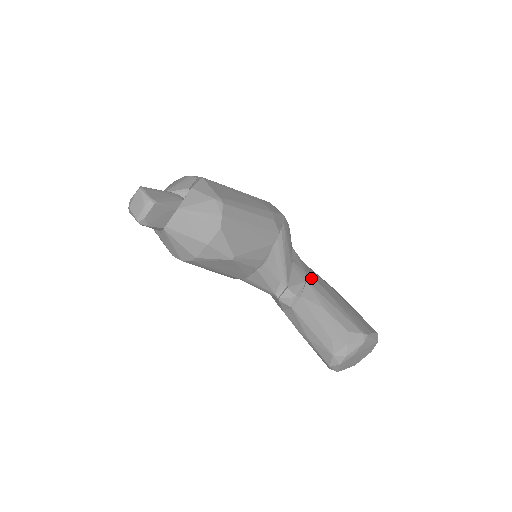
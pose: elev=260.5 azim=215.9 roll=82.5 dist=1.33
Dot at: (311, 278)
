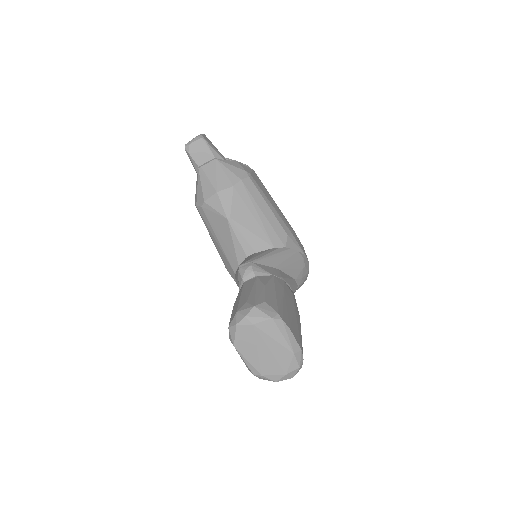
Dot at: (281, 281)
